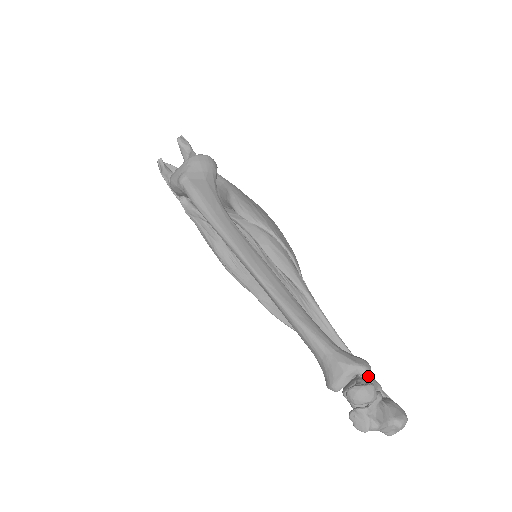
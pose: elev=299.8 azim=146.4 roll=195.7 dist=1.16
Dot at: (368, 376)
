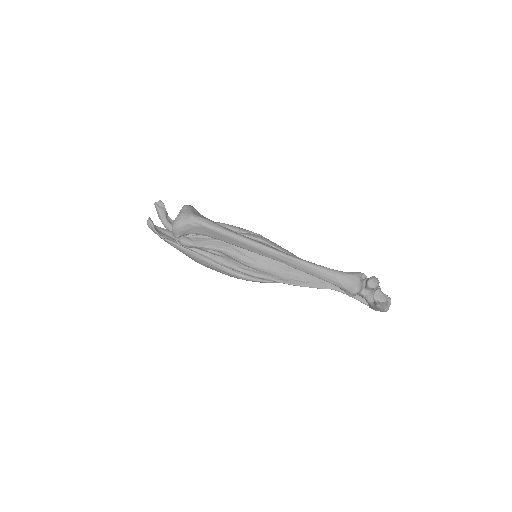
Dot at: occluded
